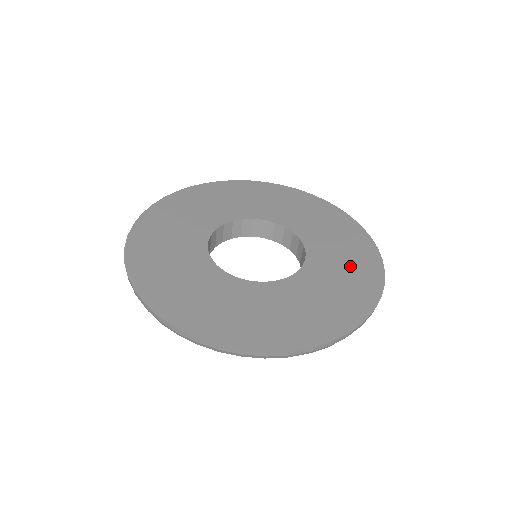
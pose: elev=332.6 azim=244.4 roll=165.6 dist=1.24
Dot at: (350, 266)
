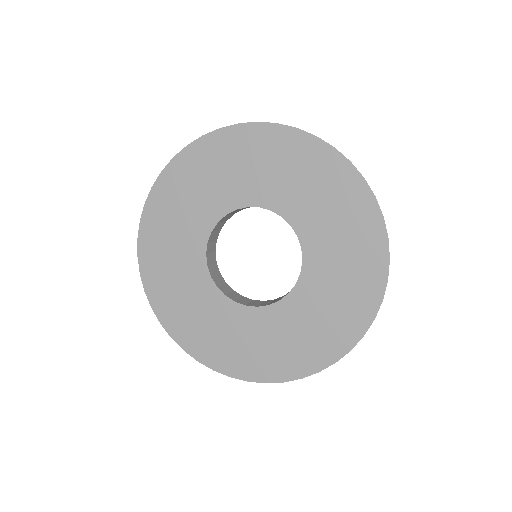
Dot at: (312, 335)
